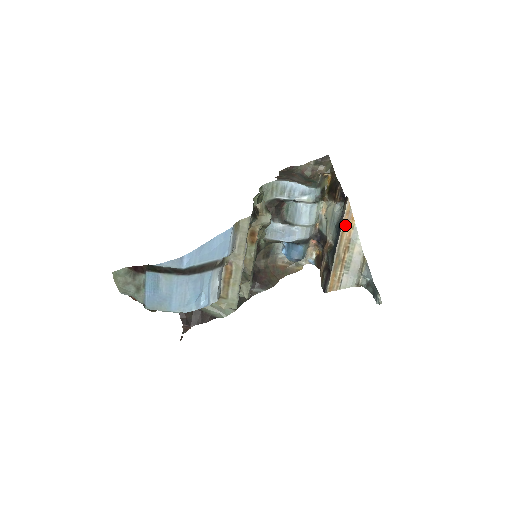
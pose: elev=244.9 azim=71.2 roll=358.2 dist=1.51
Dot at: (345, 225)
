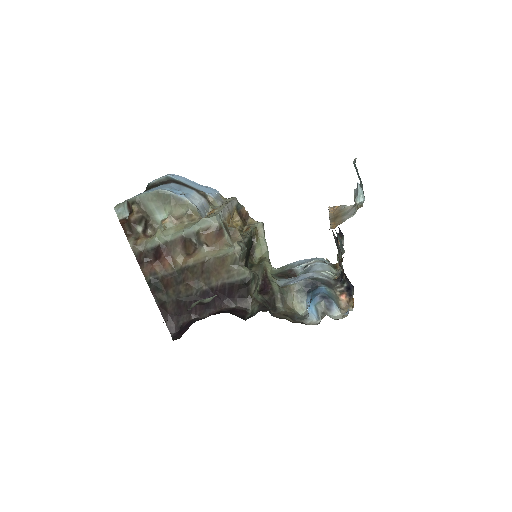
Dot at: (332, 211)
